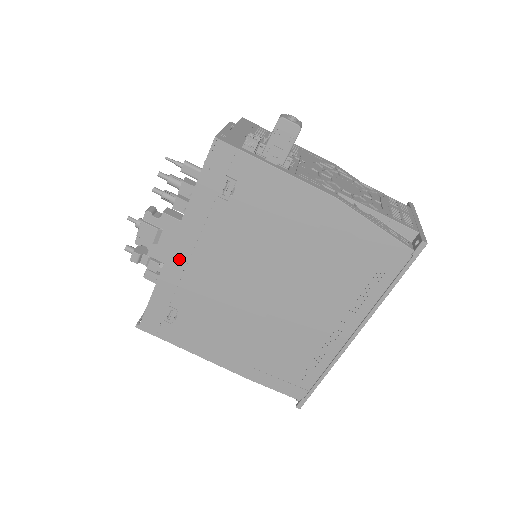
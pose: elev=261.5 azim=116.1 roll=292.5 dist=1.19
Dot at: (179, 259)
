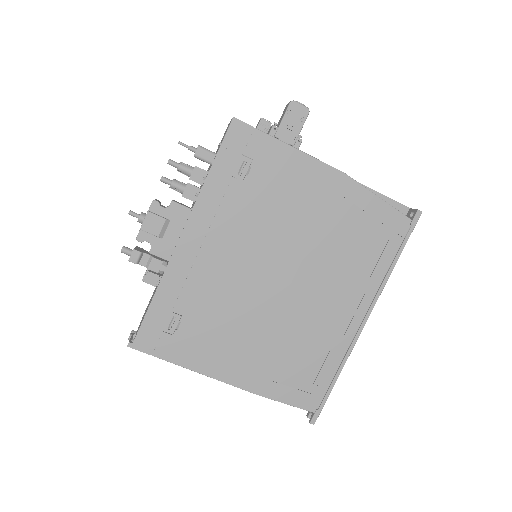
Dot at: (188, 251)
